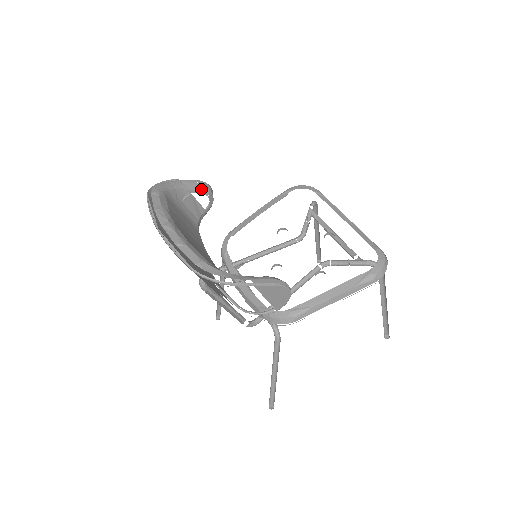
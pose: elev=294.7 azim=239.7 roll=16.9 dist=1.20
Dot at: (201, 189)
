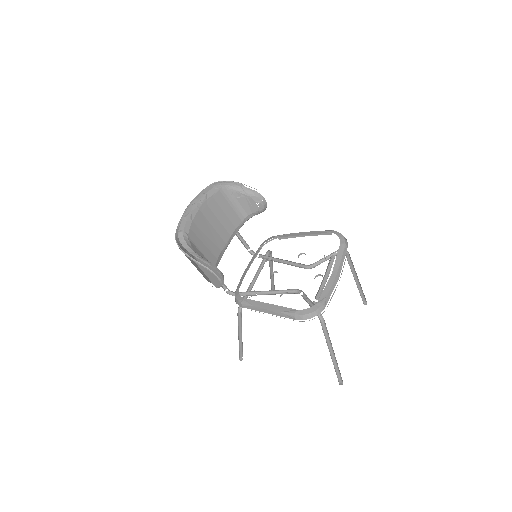
Dot at: (254, 197)
